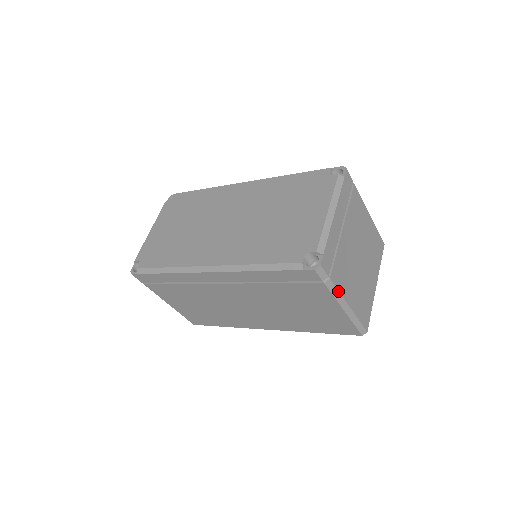
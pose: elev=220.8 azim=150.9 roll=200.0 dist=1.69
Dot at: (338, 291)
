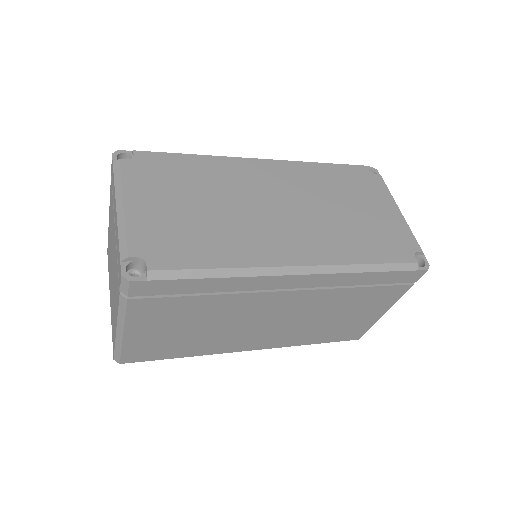
Dot at: occluded
